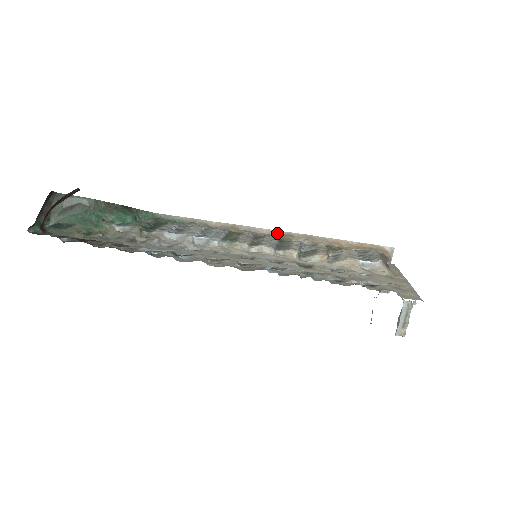
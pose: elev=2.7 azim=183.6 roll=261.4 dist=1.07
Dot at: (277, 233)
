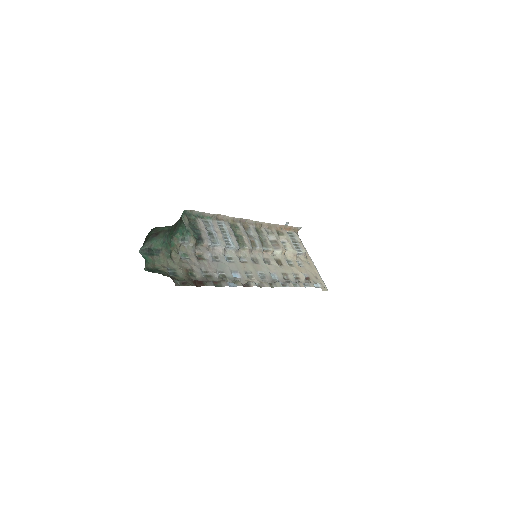
Dot at: (254, 222)
